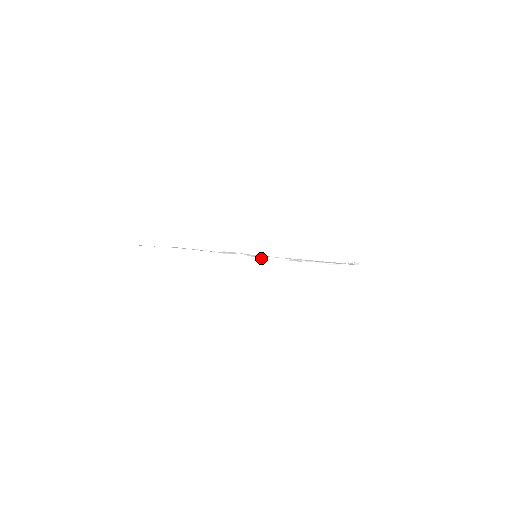
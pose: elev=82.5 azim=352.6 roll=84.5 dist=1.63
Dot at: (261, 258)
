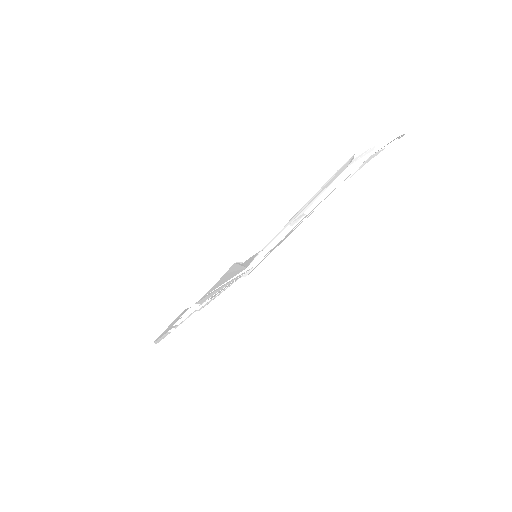
Dot at: (271, 250)
